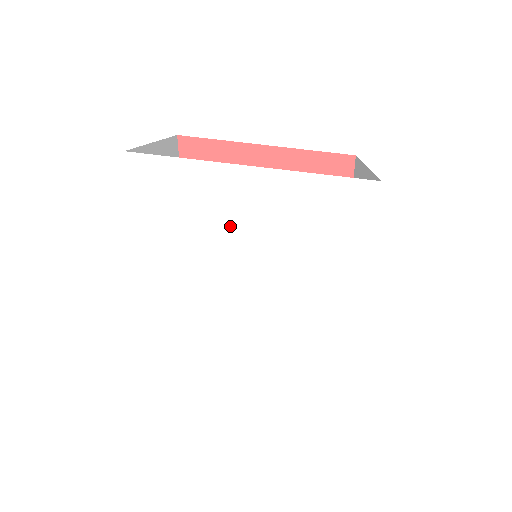
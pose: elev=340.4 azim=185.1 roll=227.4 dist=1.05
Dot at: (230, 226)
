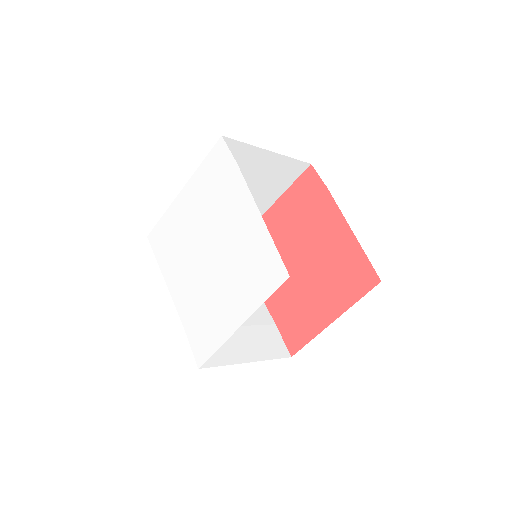
Dot at: (186, 227)
